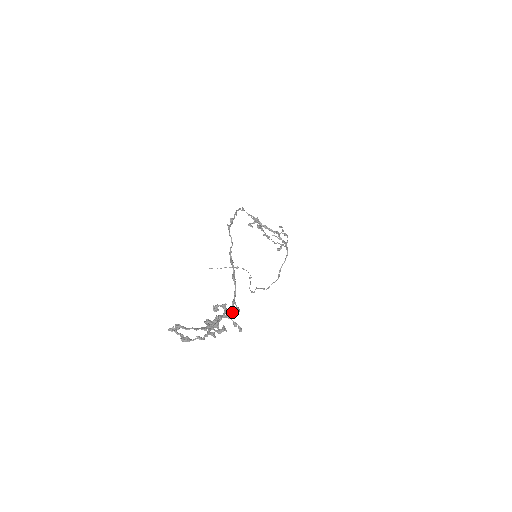
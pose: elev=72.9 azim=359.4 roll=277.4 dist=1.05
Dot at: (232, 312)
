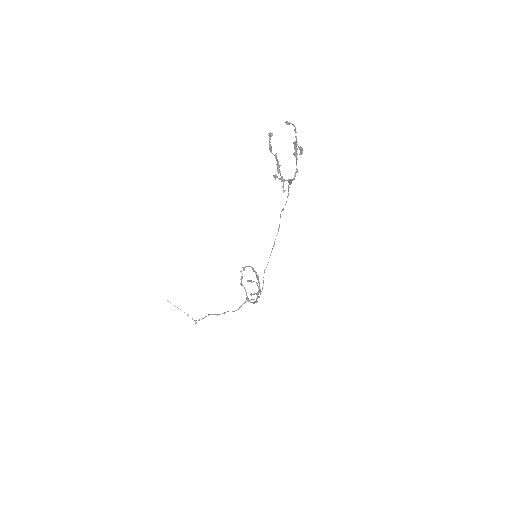
Dot at: occluded
